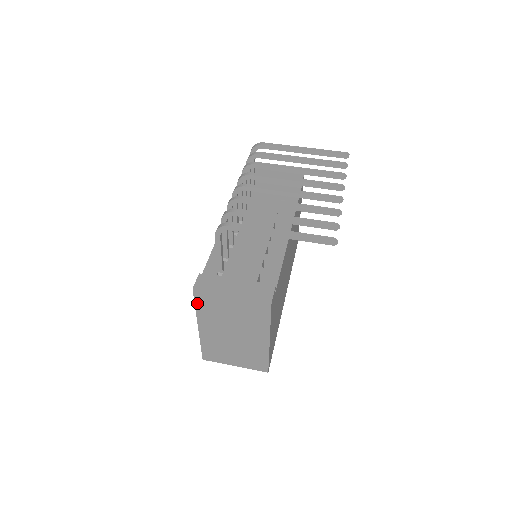
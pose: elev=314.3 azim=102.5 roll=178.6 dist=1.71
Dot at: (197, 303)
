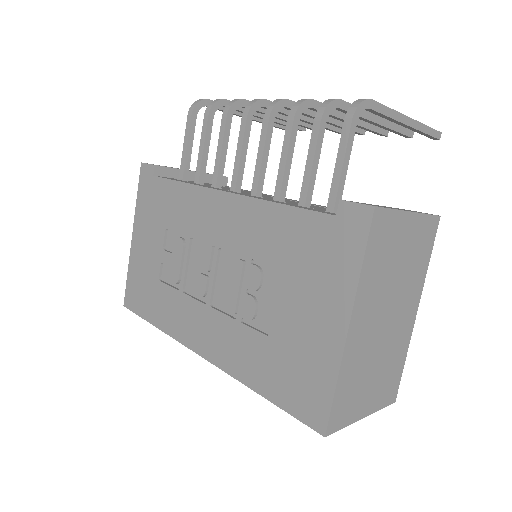
Dot at: (368, 248)
